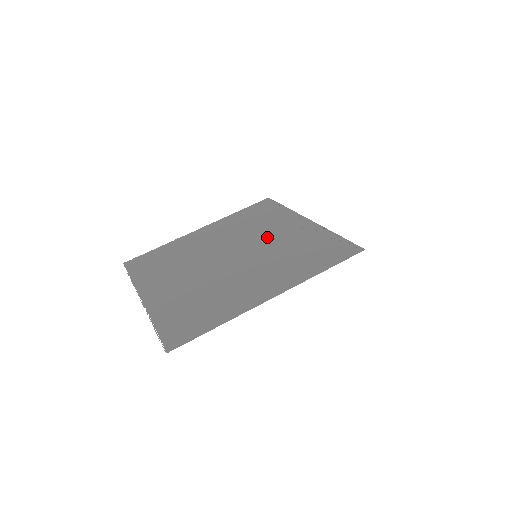
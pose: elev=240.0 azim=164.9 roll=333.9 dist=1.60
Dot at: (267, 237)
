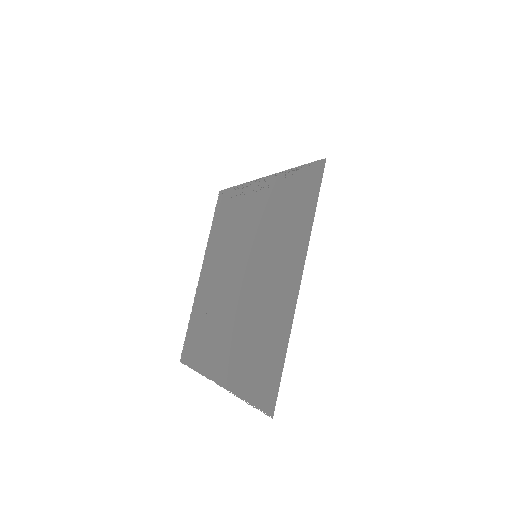
Dot at: (248, 229)
